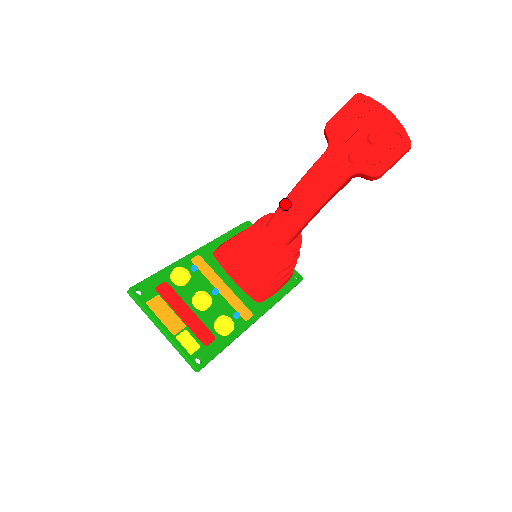
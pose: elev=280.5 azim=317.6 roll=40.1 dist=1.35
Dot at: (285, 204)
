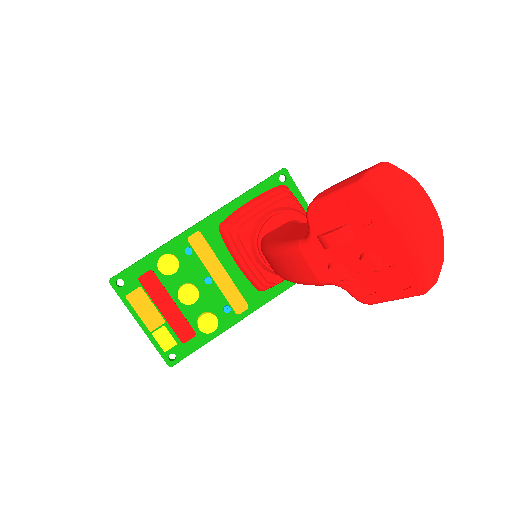
Dot at: (266, 253)
